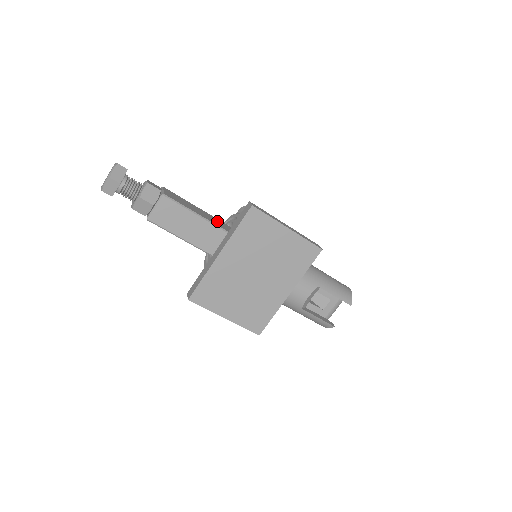
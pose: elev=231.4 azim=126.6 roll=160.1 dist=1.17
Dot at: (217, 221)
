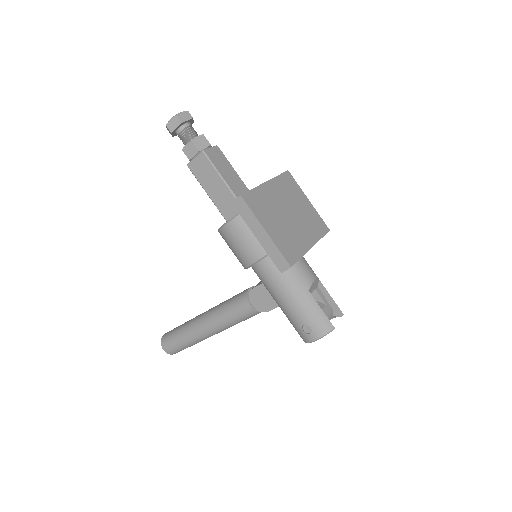
Dot at: occluded
